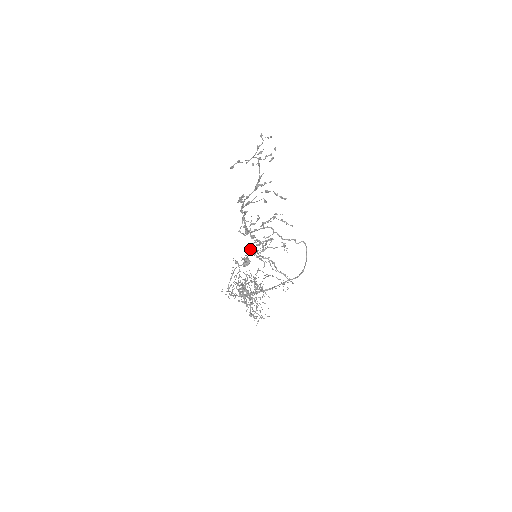
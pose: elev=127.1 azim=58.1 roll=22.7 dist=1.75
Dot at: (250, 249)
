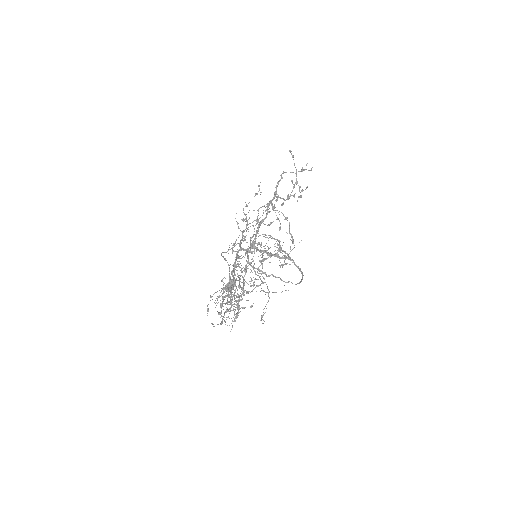
Dot at: occluded
